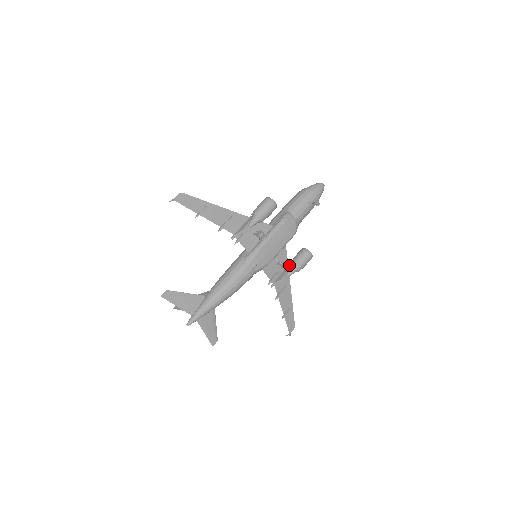
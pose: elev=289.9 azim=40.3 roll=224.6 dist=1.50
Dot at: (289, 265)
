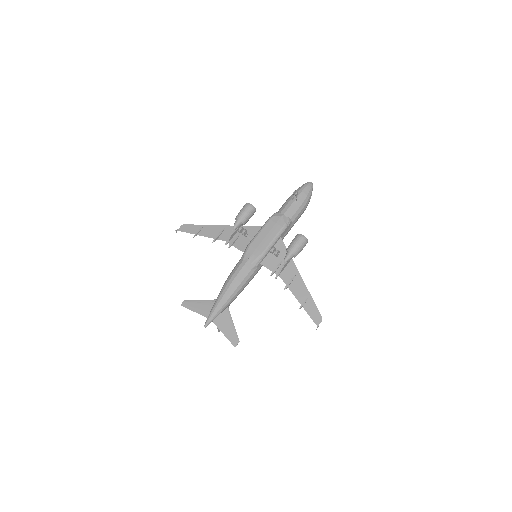
Dot at: occluded
